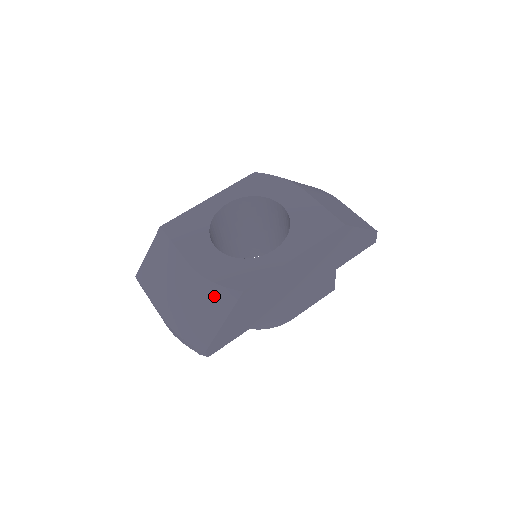
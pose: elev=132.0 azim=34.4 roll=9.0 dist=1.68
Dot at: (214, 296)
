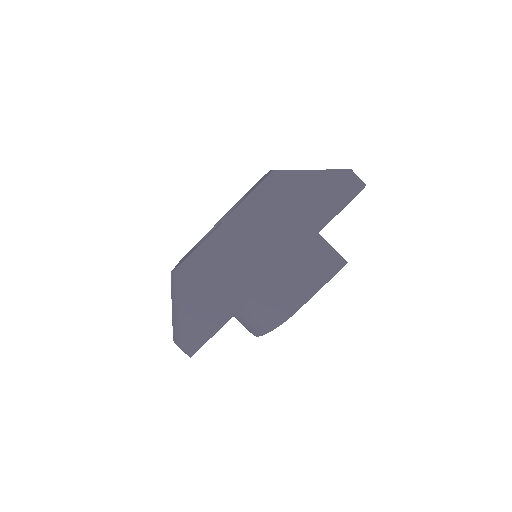
Dot at: (173, 285)
